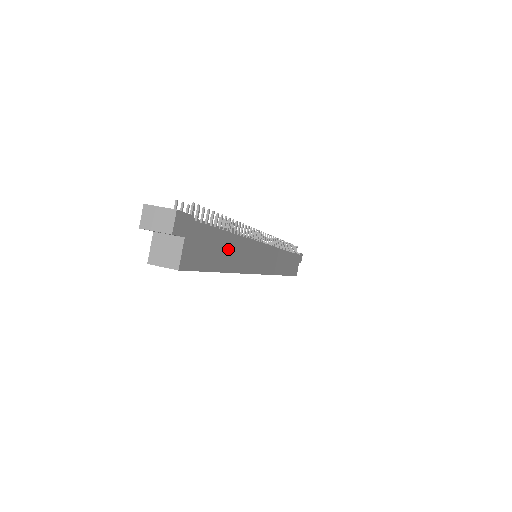
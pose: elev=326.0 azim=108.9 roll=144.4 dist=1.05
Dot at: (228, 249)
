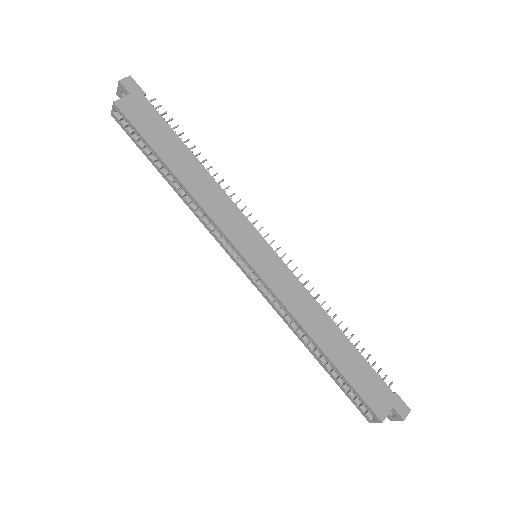
Dot at: (182, 159)
